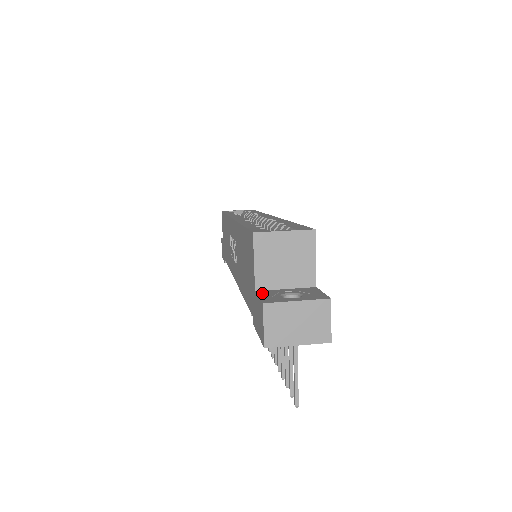
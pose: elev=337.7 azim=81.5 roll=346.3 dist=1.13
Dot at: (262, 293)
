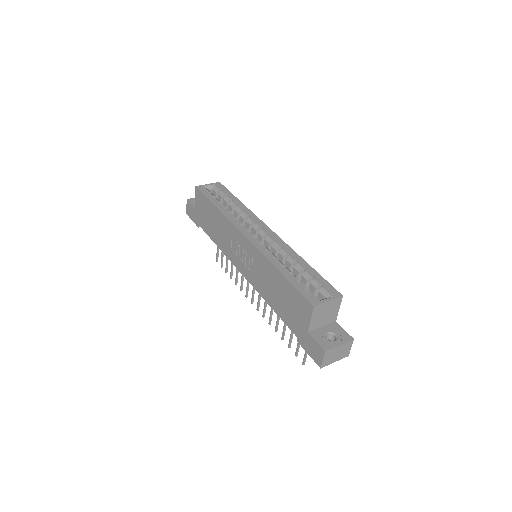
Dot at: (314, 335)
